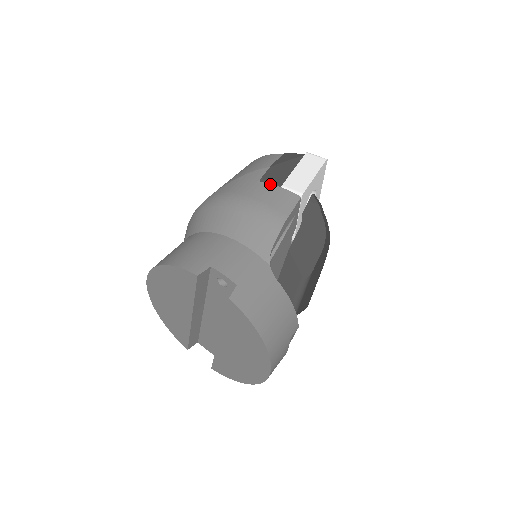
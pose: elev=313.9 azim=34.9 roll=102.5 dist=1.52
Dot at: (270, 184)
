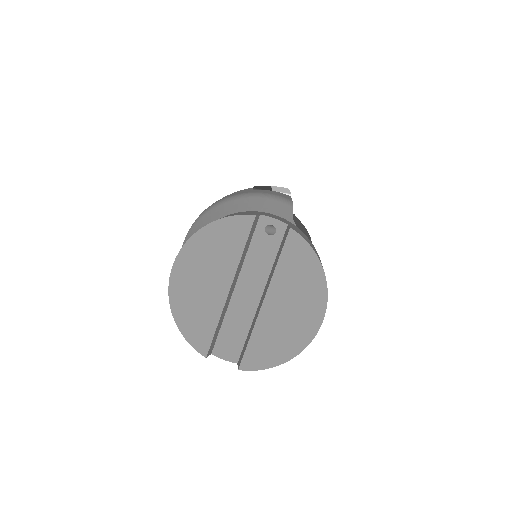
Dot at: (263, 190)
